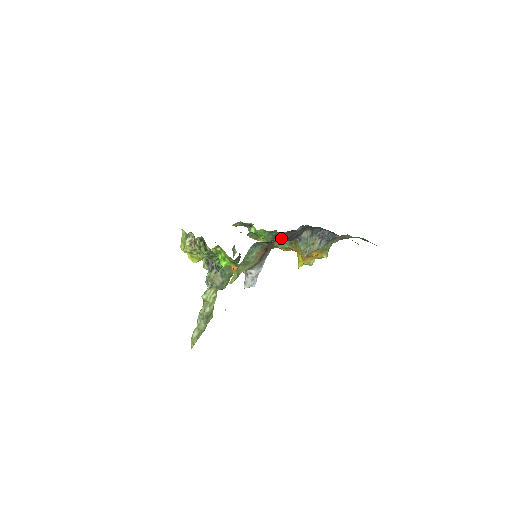
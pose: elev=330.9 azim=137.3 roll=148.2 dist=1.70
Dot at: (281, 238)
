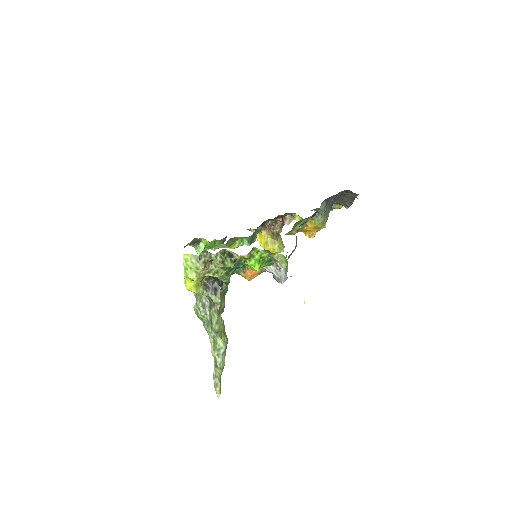
Dot at: occluded
